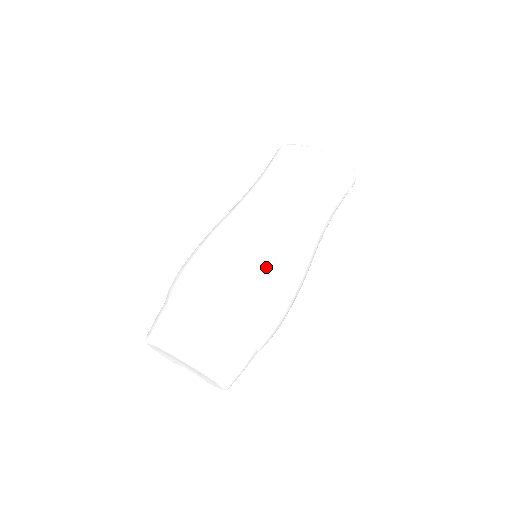
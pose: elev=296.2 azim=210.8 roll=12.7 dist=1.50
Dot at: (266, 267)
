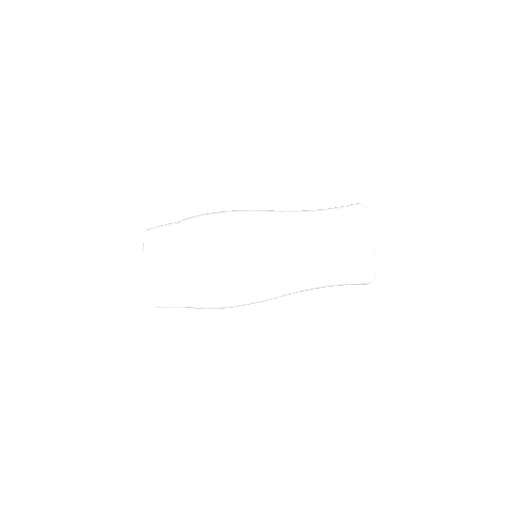
Dot at: (242, 282)
